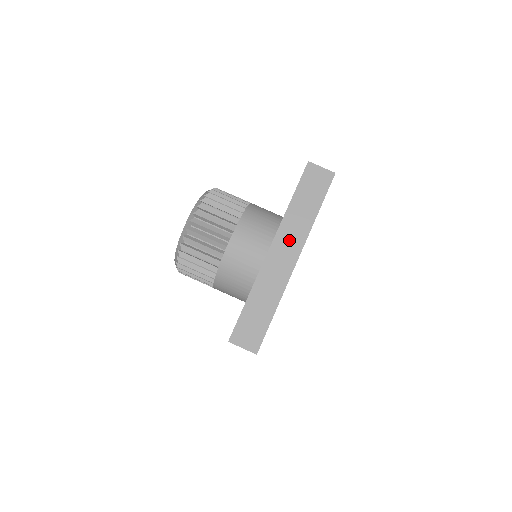
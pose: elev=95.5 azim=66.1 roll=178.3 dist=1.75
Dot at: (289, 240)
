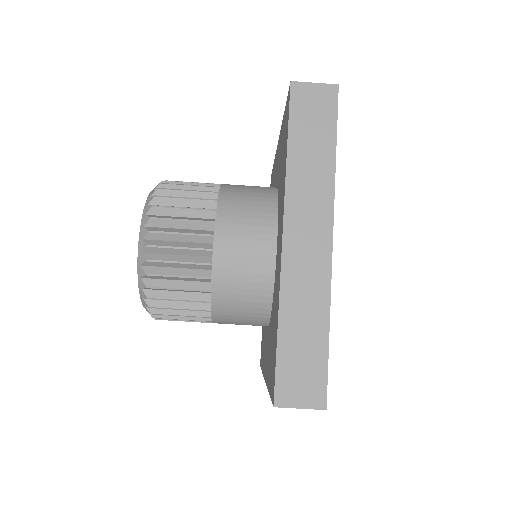
Dot at: (308, 211)
